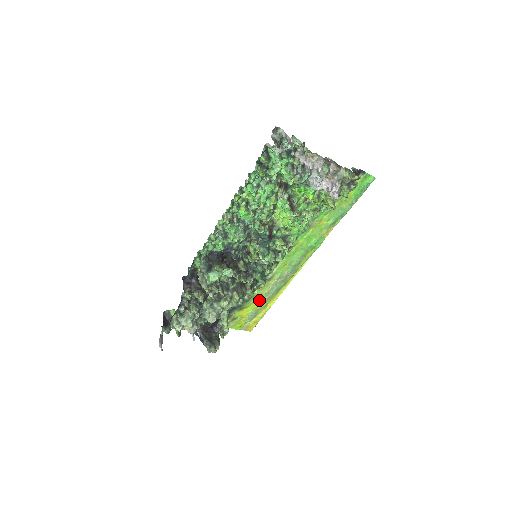
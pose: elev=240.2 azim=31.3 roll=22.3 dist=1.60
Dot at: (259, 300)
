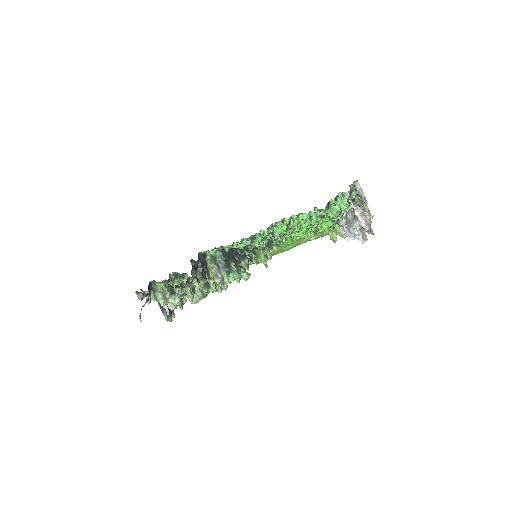
Dot at: occluded
